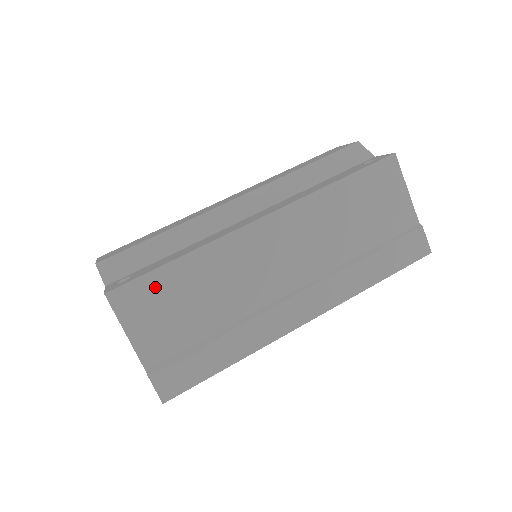
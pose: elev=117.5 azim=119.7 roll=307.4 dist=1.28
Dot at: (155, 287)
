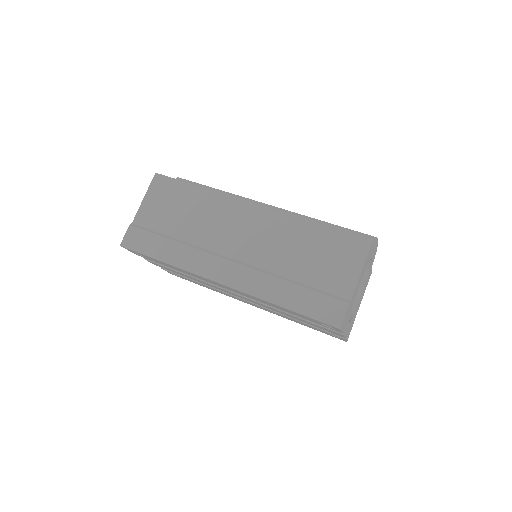
Dot at: (175, 189)
